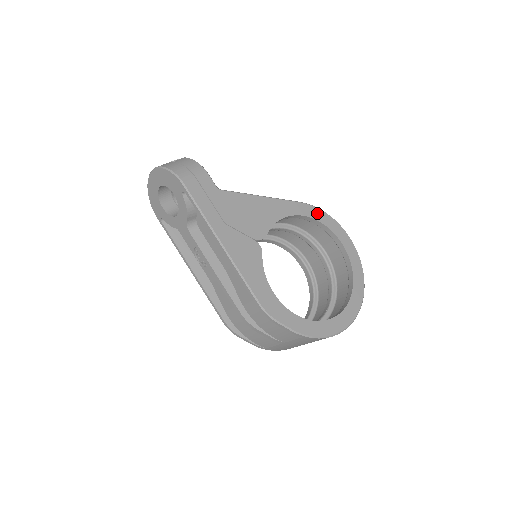
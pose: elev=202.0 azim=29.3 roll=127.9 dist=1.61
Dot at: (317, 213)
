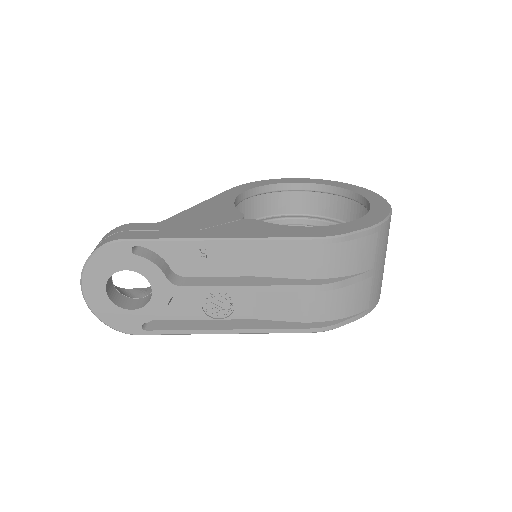
Dot at: (250, 185)
